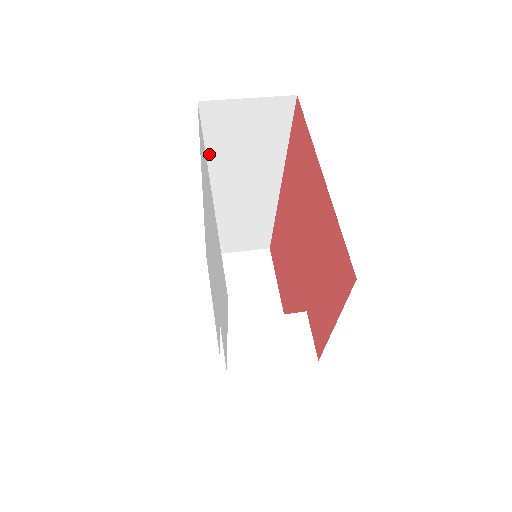
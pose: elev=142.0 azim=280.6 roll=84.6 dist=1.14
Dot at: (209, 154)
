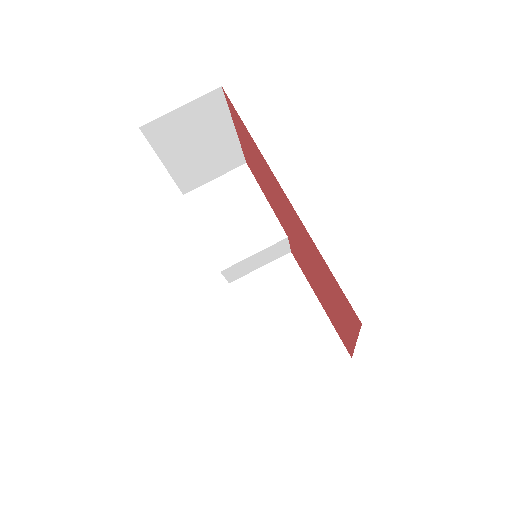
Dot at: occluded
